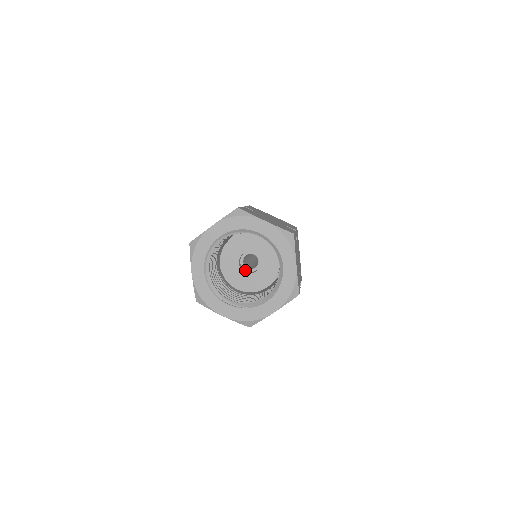
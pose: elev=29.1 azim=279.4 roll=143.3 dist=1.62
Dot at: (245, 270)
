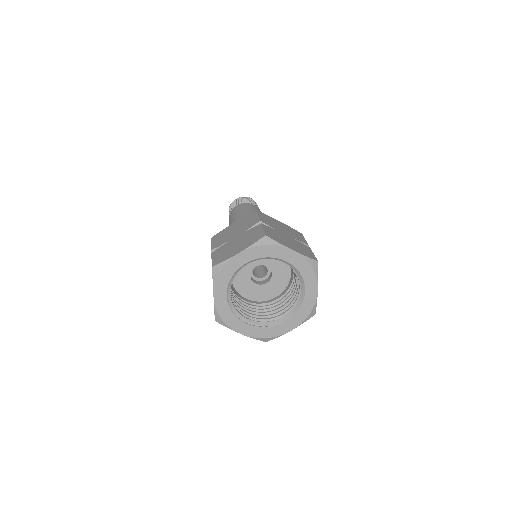
Dot at: (254, 279)
